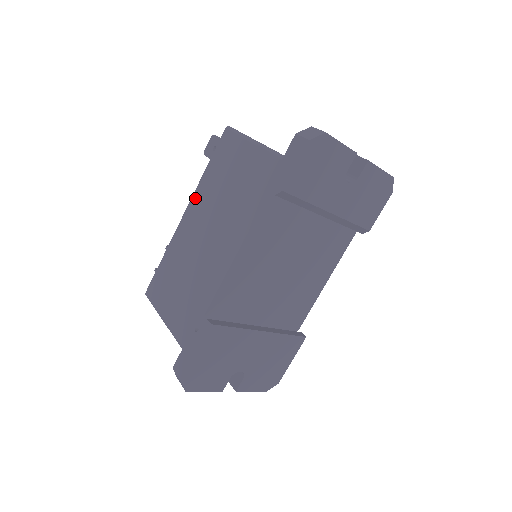
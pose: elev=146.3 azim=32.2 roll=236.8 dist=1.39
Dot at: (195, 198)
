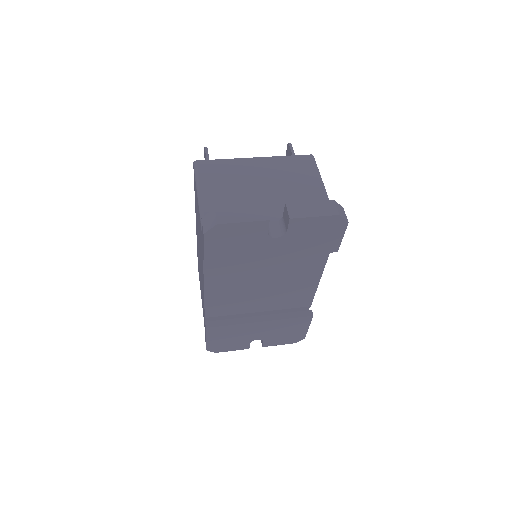
Dot at: occluded
